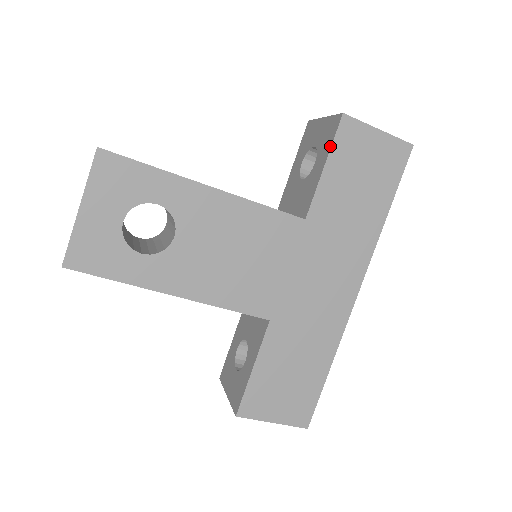
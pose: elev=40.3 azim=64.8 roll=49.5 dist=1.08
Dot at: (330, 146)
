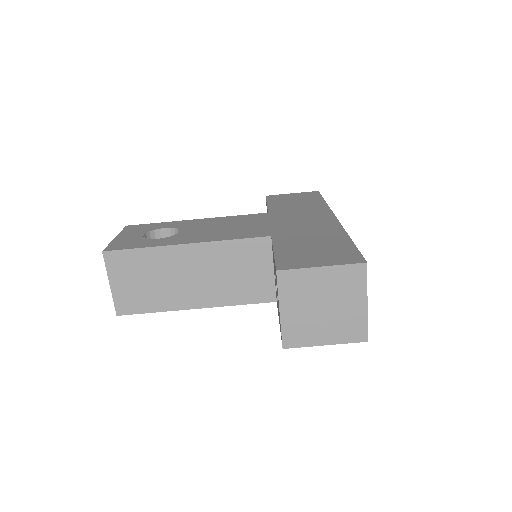
Dot at: (266, 202)
